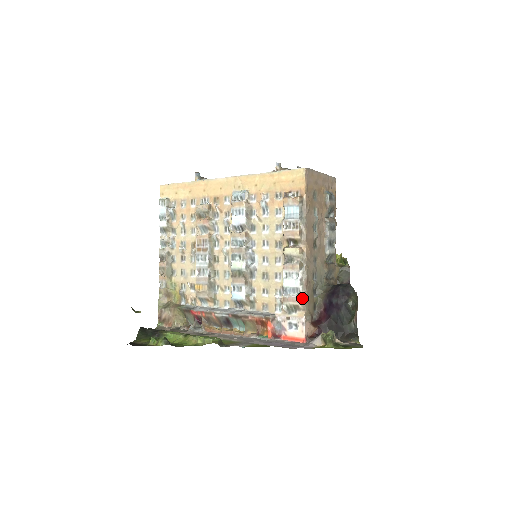
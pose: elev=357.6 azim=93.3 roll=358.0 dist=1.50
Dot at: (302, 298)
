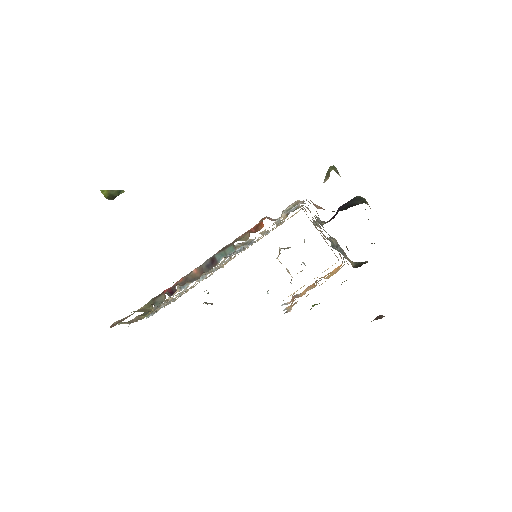
Dot at: occluded
